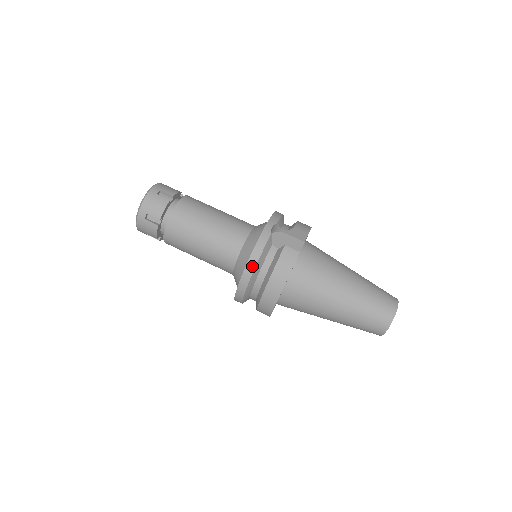
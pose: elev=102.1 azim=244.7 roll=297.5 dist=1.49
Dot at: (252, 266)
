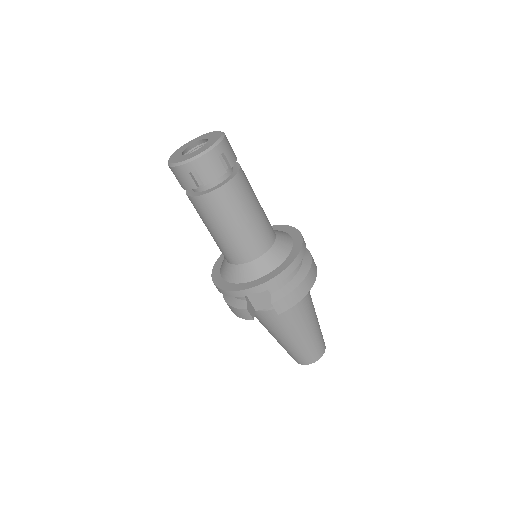
Dot at: (218, 290)
